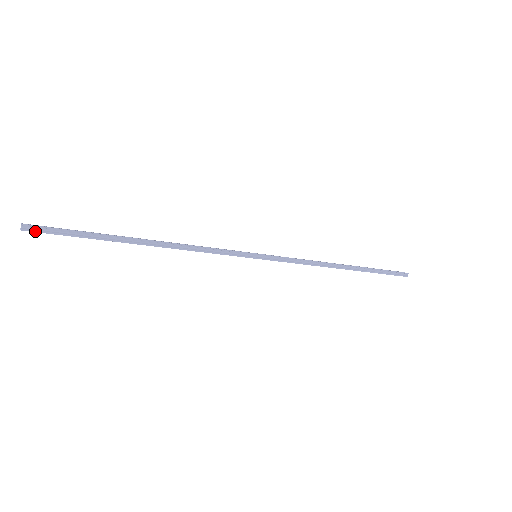
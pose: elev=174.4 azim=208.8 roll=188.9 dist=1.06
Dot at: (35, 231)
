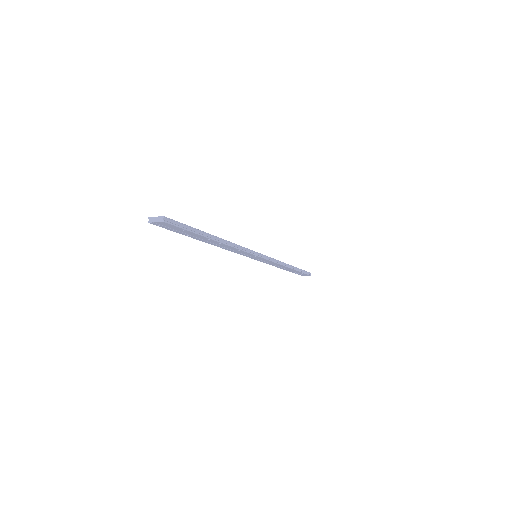
Dot at: (170, 223)
